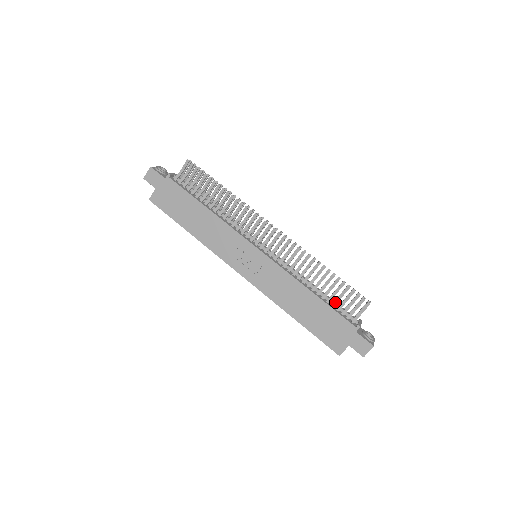
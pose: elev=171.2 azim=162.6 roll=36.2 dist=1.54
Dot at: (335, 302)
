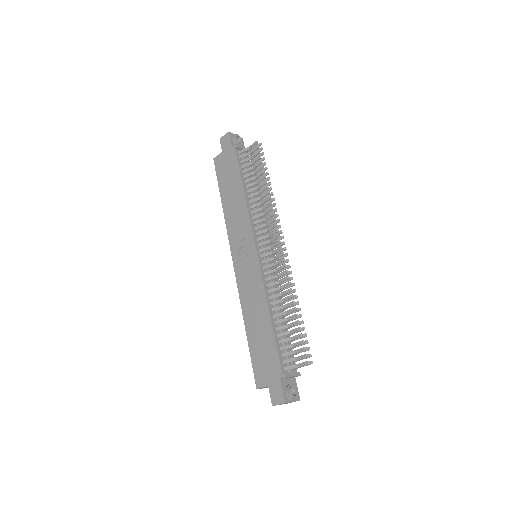
Dot at: (284, 340)
